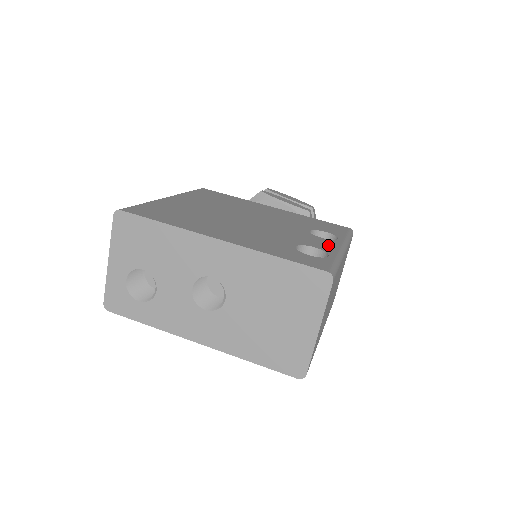
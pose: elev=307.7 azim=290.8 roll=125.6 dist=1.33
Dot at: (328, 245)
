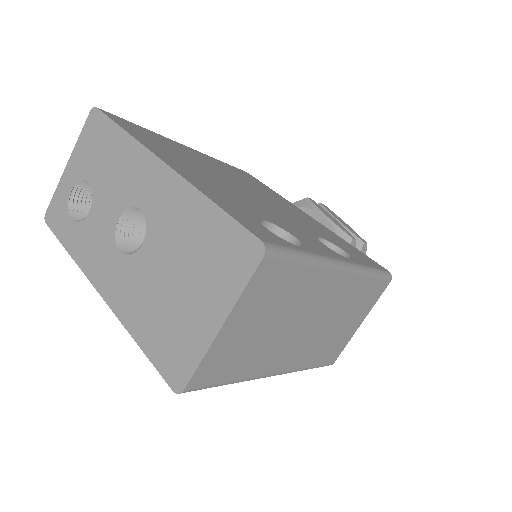
Dot at: (320, 248)
